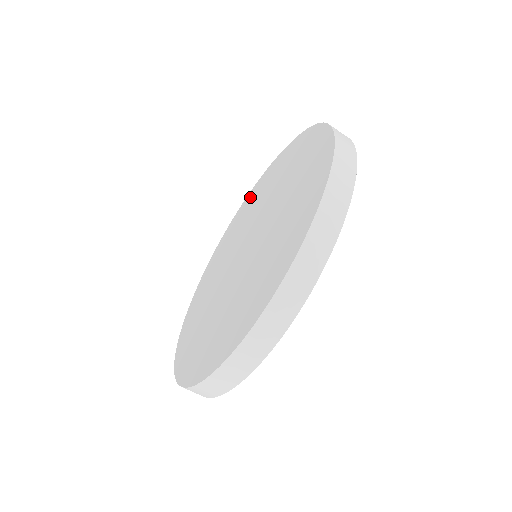
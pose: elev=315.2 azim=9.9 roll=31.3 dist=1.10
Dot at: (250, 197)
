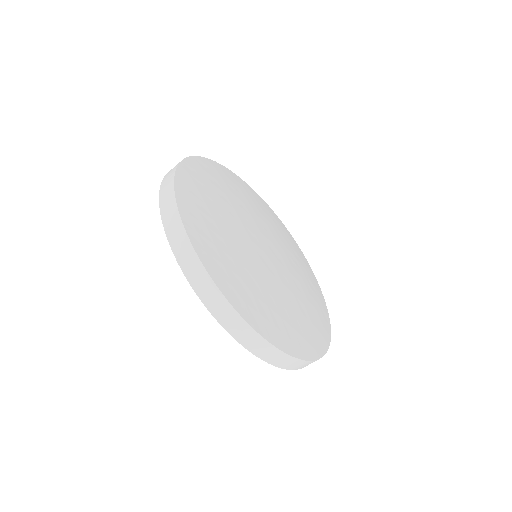
Dot at: occluded
